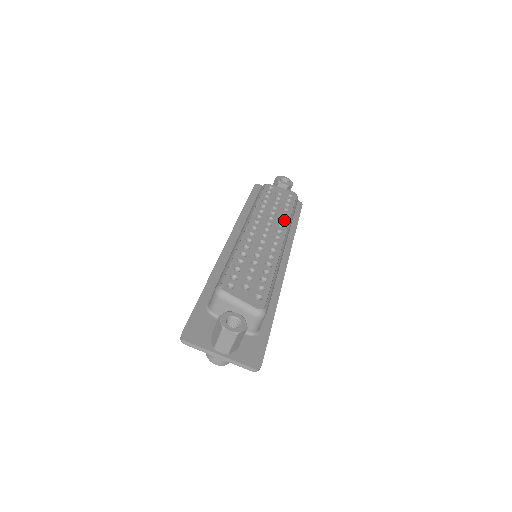
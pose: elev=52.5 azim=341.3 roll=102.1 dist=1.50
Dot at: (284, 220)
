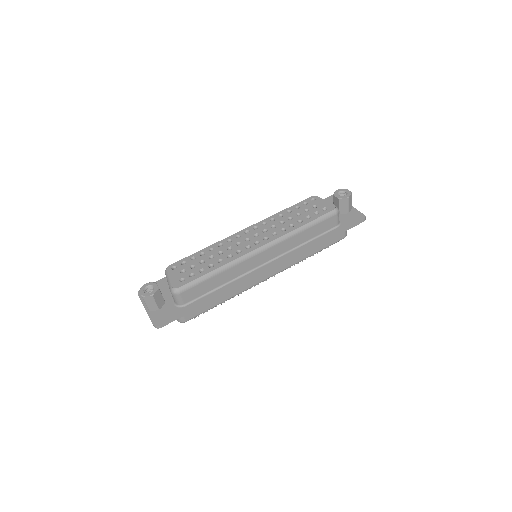
Dot at: (285, 230)
